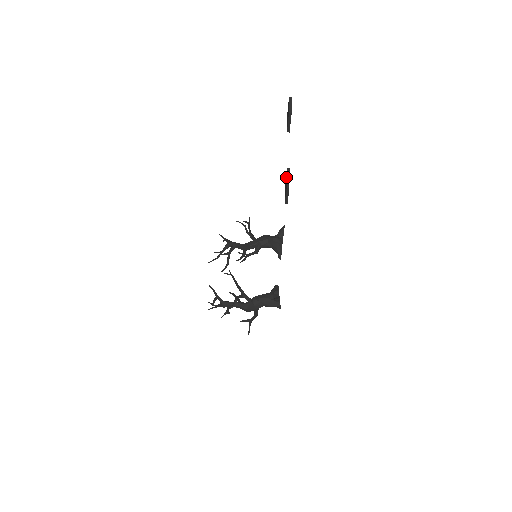
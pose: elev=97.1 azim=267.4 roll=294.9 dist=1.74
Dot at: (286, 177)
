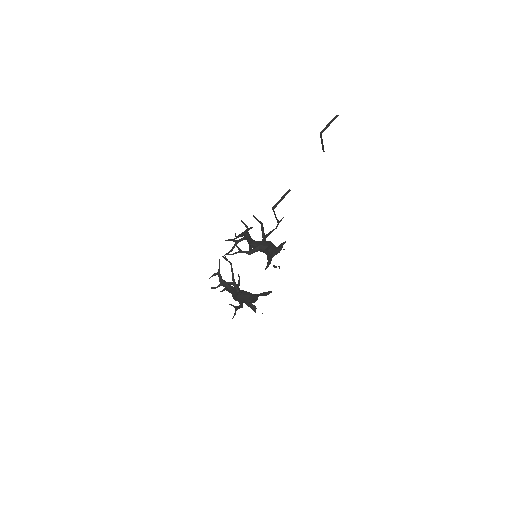
Dot at: (283, 197)
